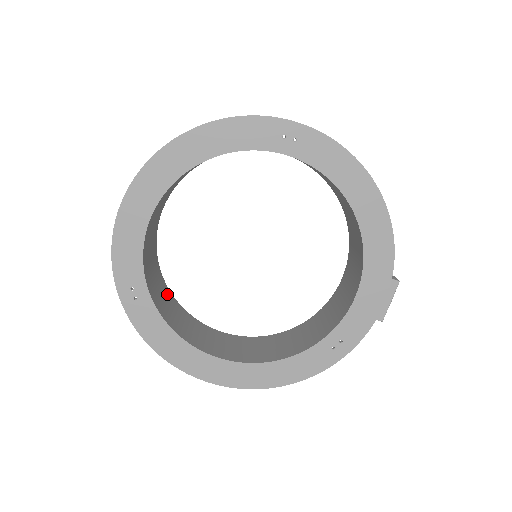
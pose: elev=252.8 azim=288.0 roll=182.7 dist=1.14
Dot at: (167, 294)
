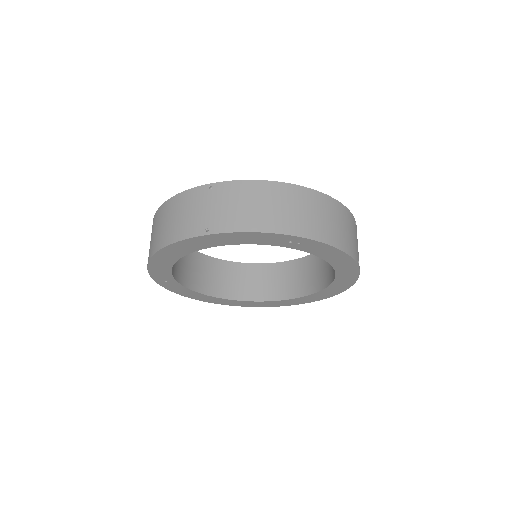
Dot at: occluded
